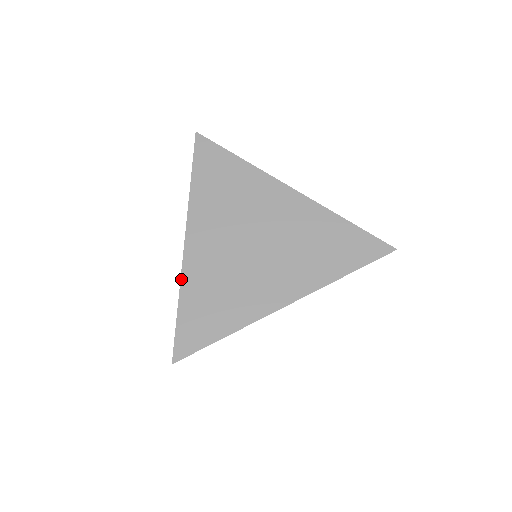
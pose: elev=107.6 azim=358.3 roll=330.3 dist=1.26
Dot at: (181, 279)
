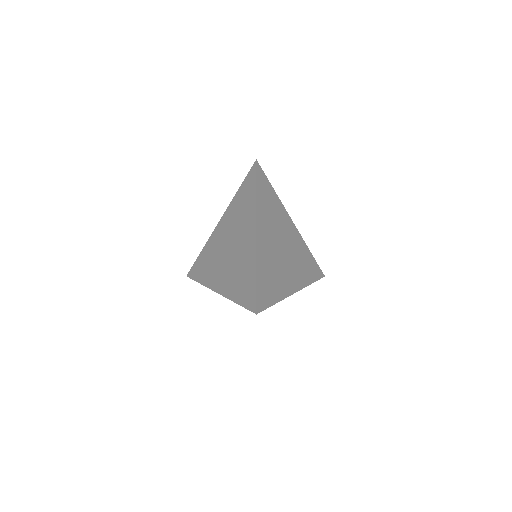
Dot at: (257, 257)
